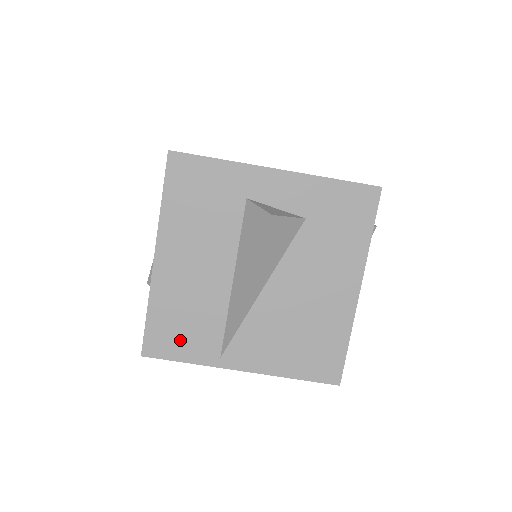
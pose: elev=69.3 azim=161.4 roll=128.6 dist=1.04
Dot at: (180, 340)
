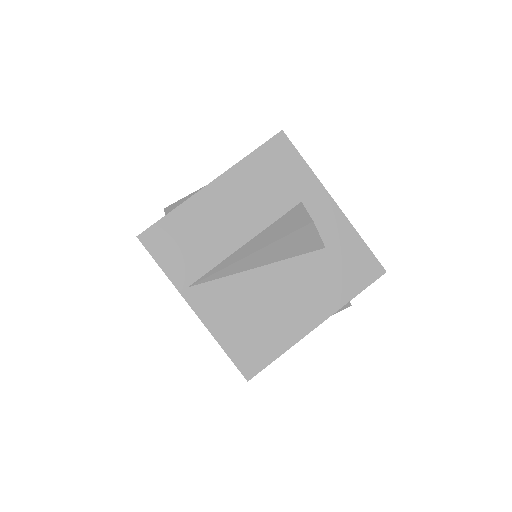
Dot at: (173, 250)
